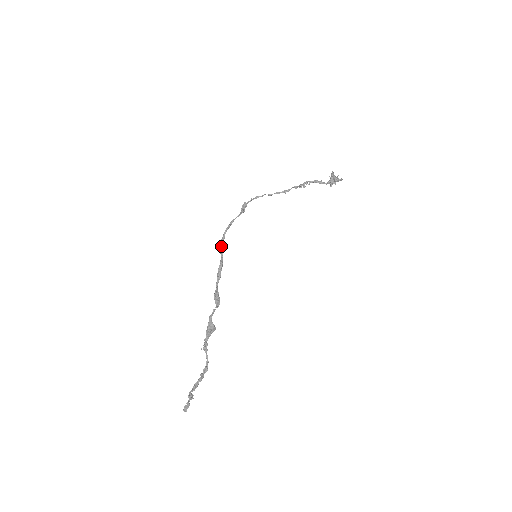
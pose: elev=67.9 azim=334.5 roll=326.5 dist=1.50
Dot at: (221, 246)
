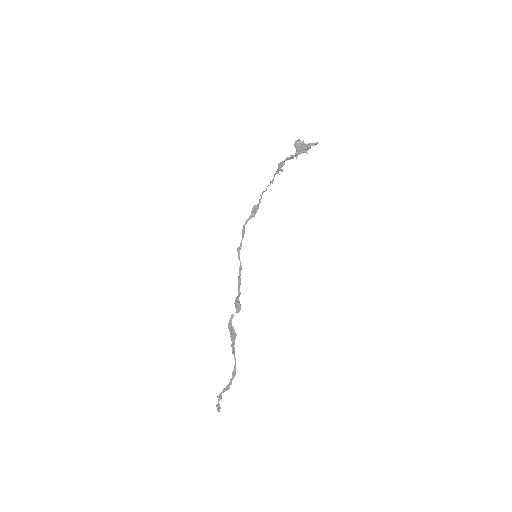
Dot at: (238, 253)
